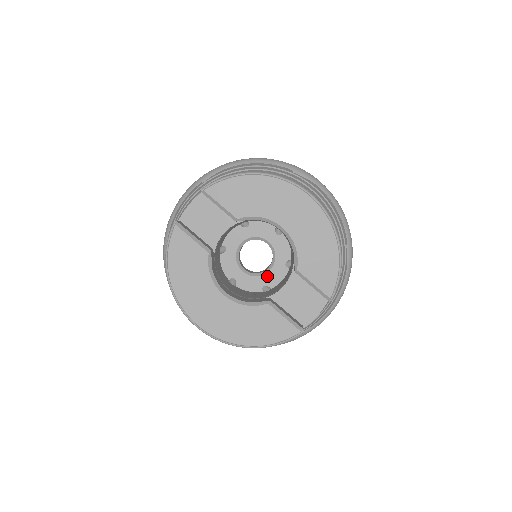
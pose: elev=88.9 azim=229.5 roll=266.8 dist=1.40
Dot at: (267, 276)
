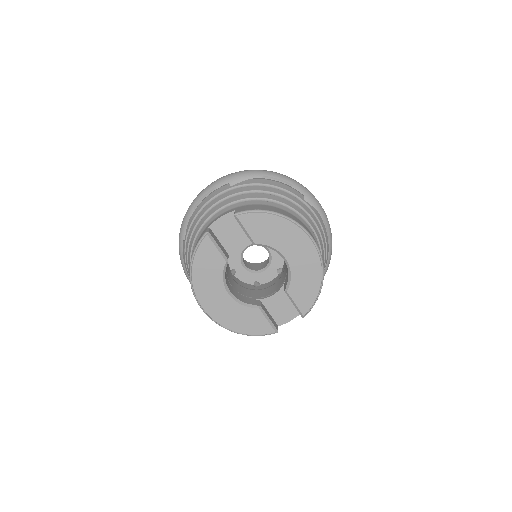
Dot at: (260, 275)
